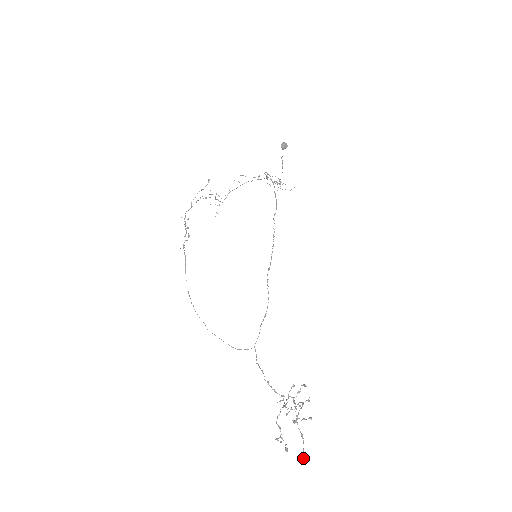
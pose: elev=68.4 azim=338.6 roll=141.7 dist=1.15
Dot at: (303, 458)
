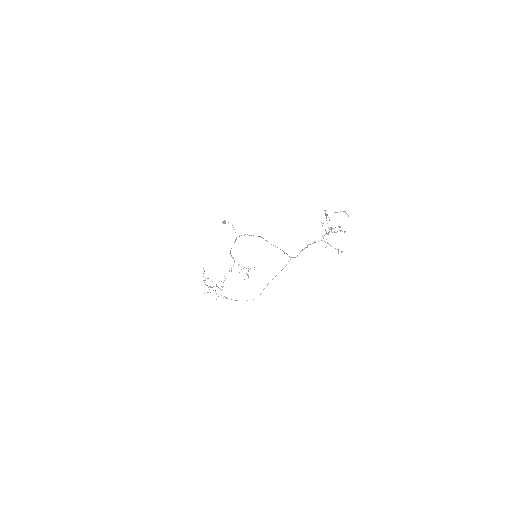
Dot at: occluded
